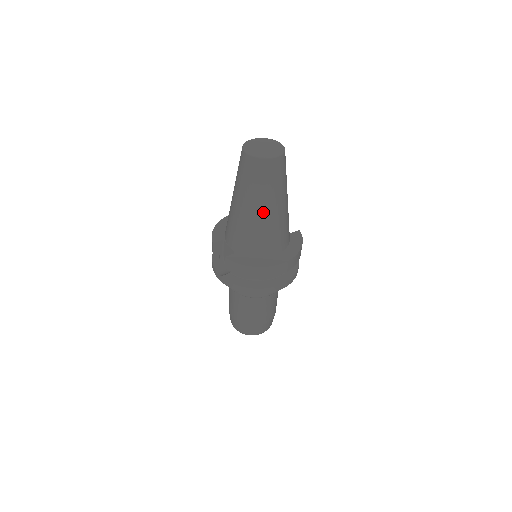
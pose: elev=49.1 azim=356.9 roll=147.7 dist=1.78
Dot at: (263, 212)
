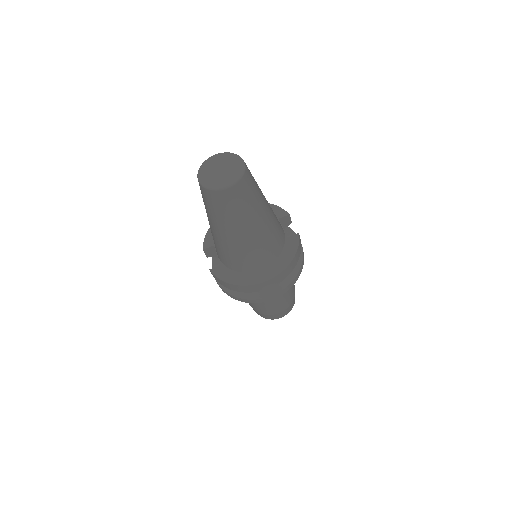
Dot at: (232, 236)
